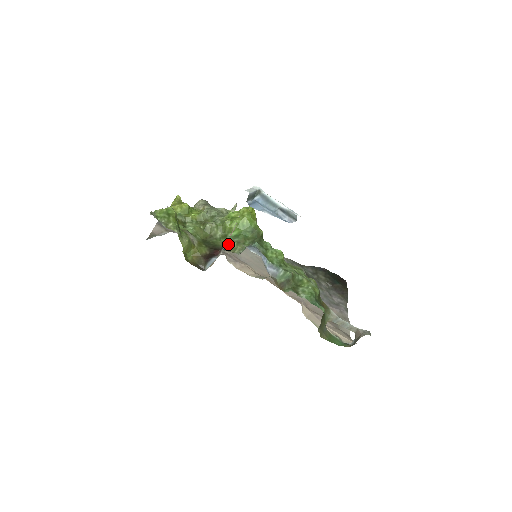
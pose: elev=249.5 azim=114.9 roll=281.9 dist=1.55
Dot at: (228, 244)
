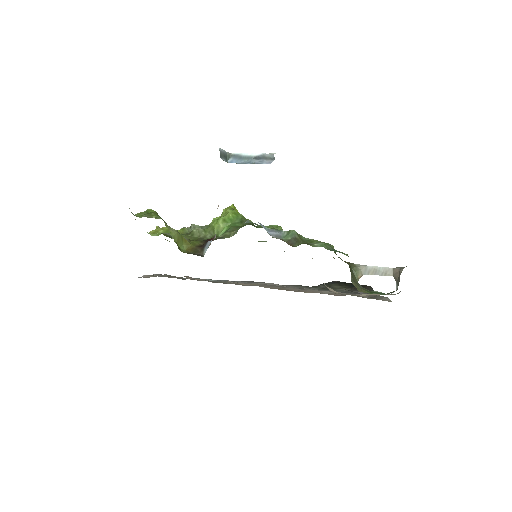
Dot at: (221, 236)
